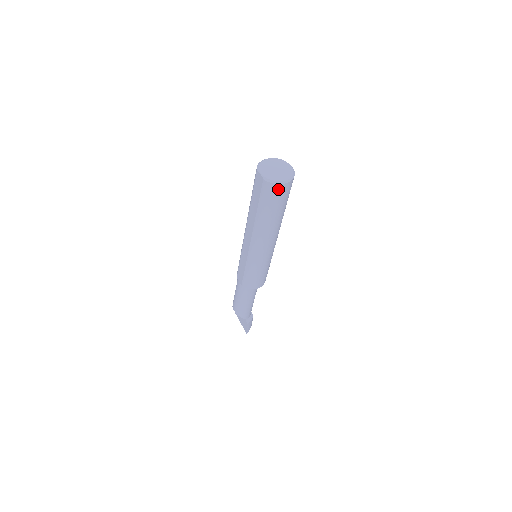
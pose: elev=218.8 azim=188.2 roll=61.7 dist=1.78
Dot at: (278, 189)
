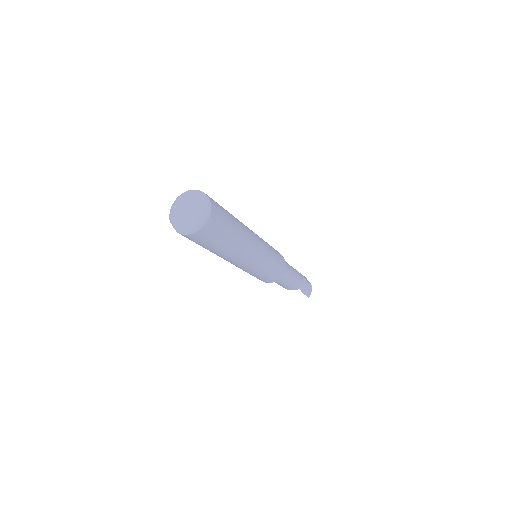
Dot at: (199, 235)
